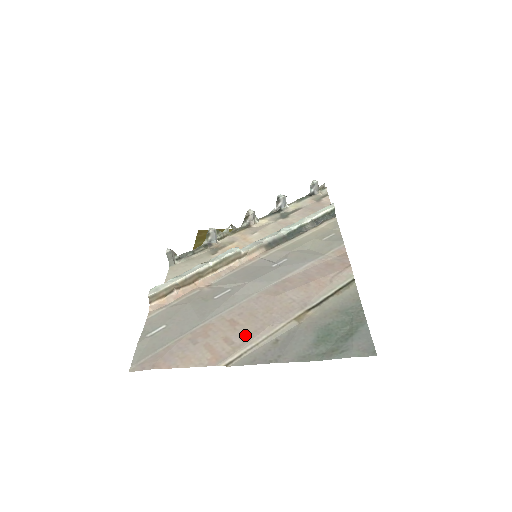
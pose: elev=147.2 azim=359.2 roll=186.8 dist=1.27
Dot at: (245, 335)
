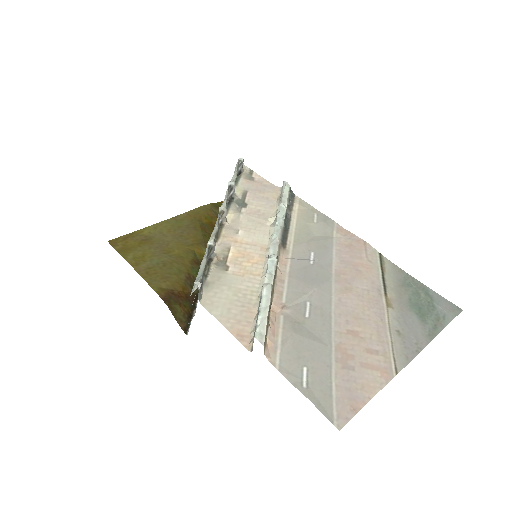
Dot at: (376, 339)
